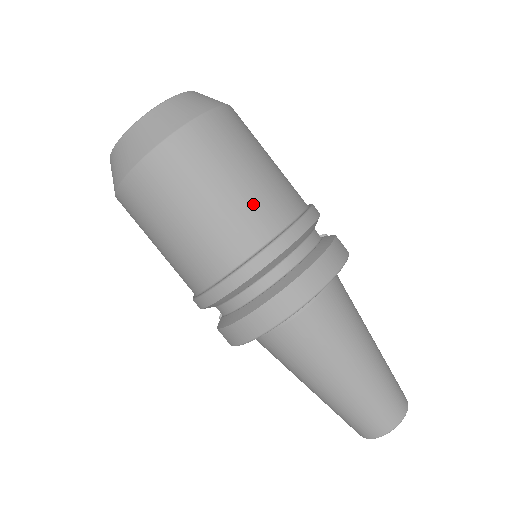
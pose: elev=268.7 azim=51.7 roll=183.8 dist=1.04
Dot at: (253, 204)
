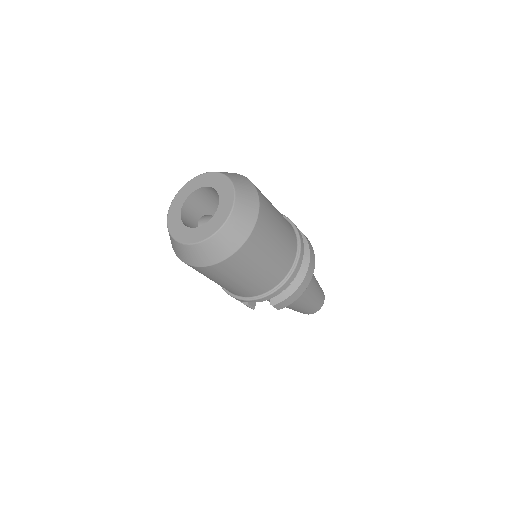
Dot at: (287, 226)
